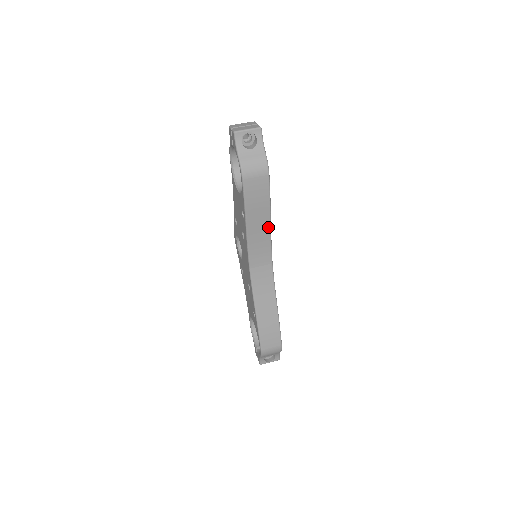
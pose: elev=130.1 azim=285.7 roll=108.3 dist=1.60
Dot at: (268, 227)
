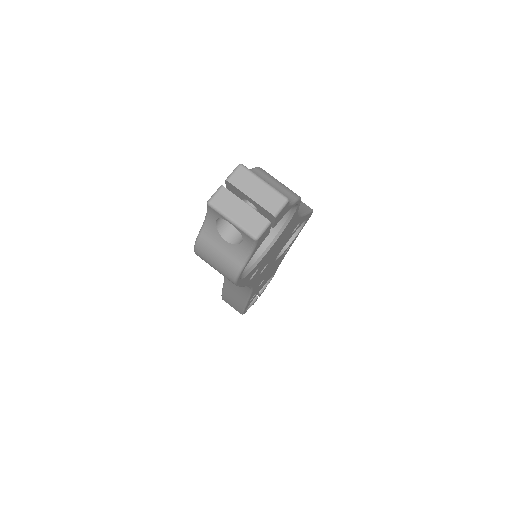
Dot at: occluded
